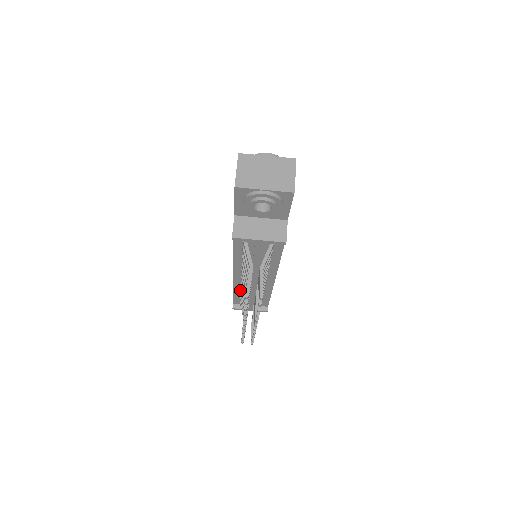
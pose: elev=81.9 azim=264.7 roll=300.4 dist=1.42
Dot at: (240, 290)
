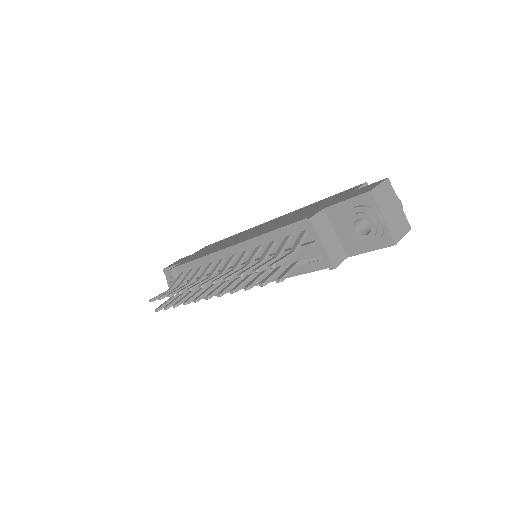
Dot at: (206, 264)
